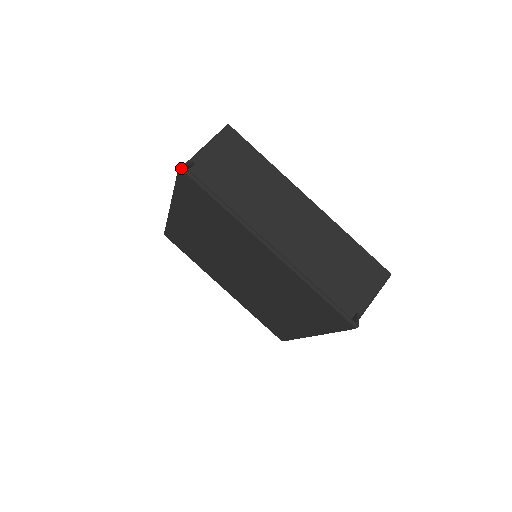
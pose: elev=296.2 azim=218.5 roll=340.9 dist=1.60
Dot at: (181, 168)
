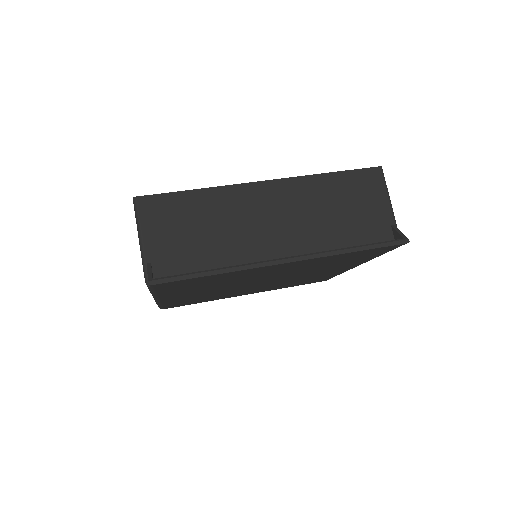
Dot at: (151, 284)
